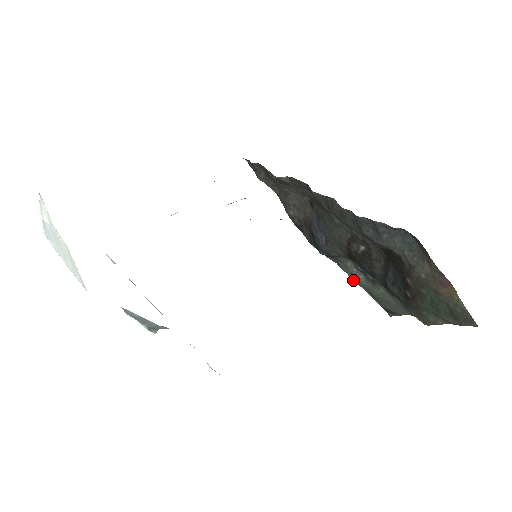
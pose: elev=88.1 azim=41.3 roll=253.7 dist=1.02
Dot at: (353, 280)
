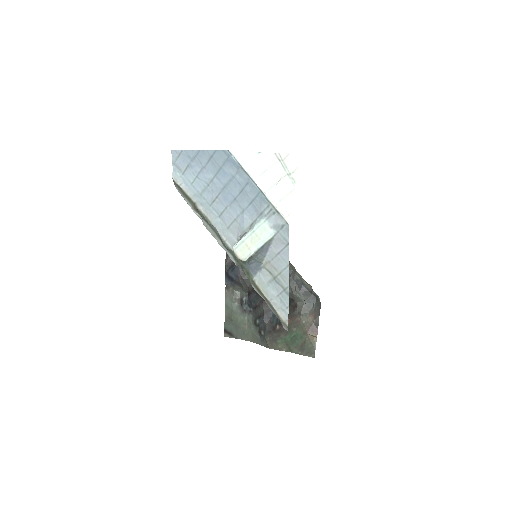
Dot at: (226, 302)
